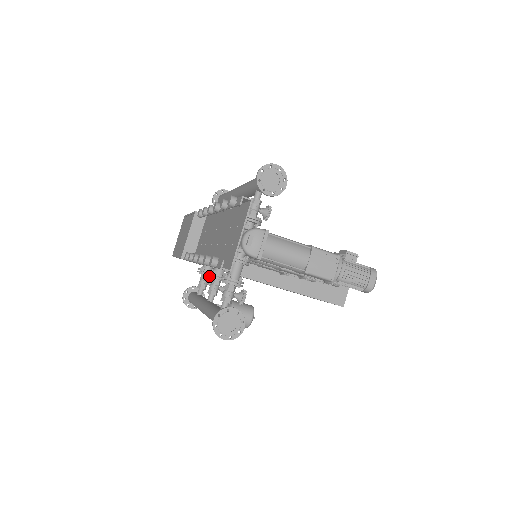
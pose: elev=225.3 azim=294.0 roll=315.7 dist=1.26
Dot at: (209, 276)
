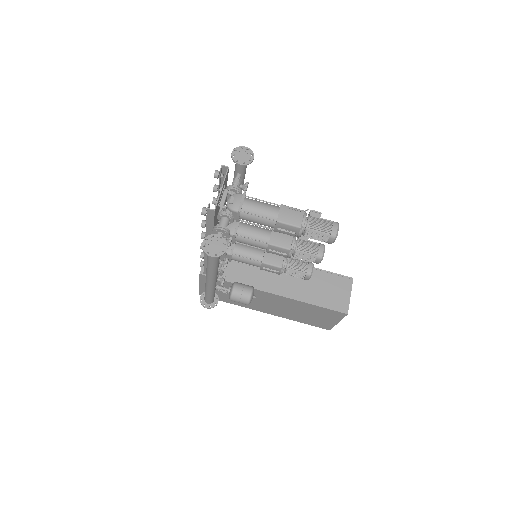
Dot at: occluded
